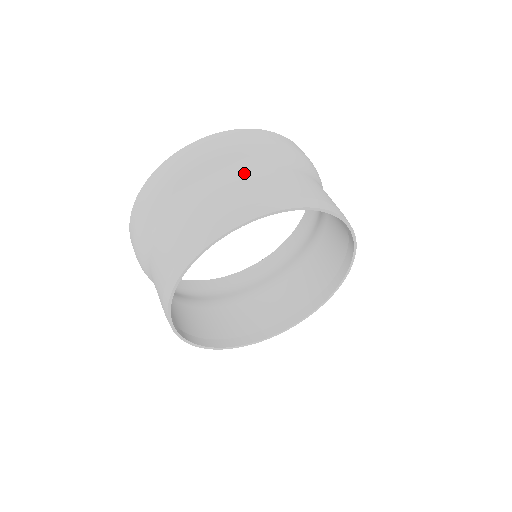
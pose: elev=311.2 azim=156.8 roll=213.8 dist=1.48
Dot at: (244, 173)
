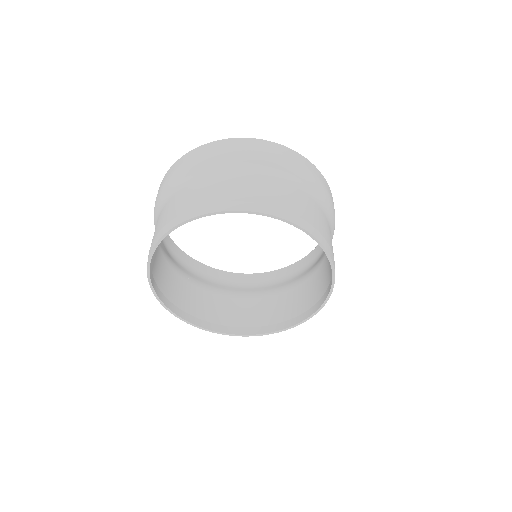
Dot at: (225, 175)
